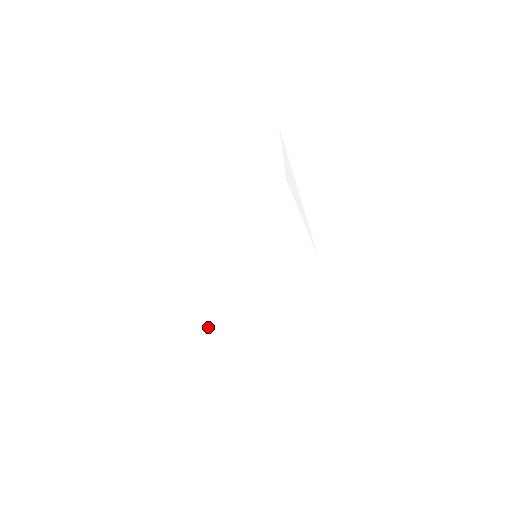
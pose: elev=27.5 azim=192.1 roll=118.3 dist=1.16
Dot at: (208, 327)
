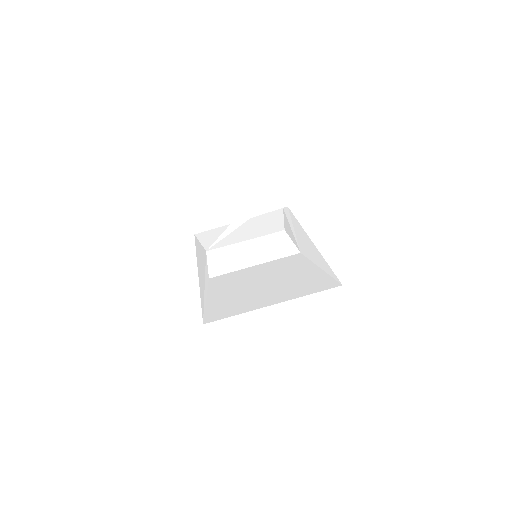
Dot at: (213, 288)
